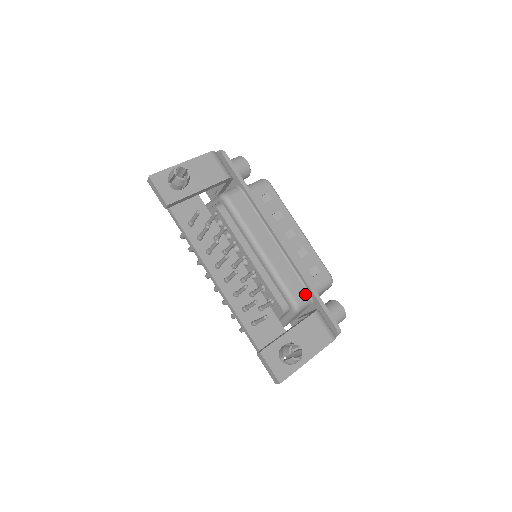
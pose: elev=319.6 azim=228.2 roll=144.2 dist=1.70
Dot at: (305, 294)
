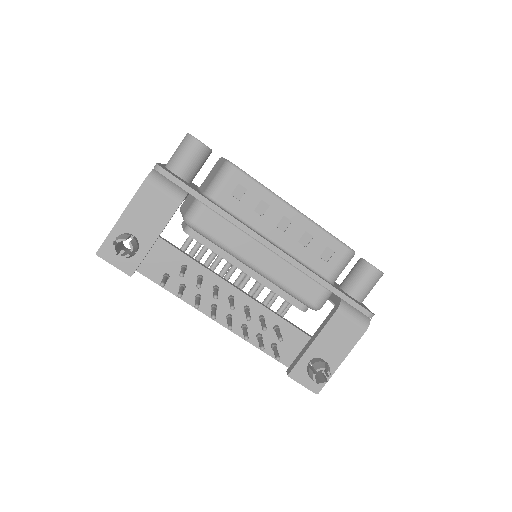
Dot at: (321, 292)
